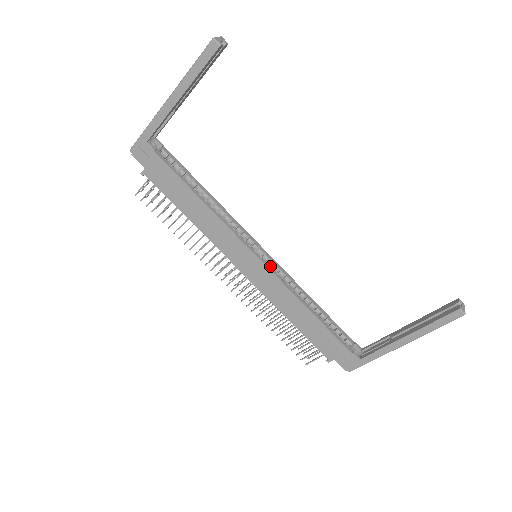
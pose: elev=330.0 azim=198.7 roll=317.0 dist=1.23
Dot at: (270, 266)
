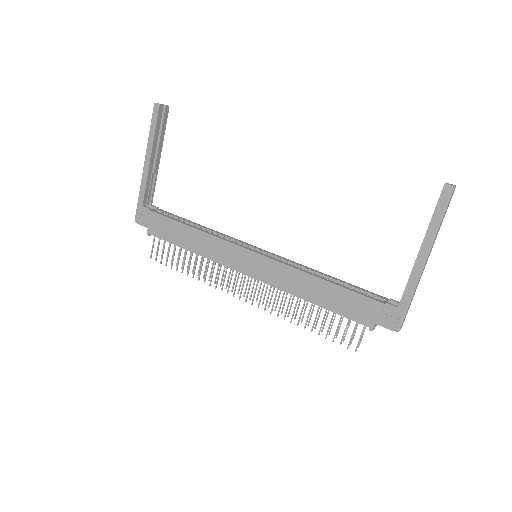
Dot at: (269, 256)
